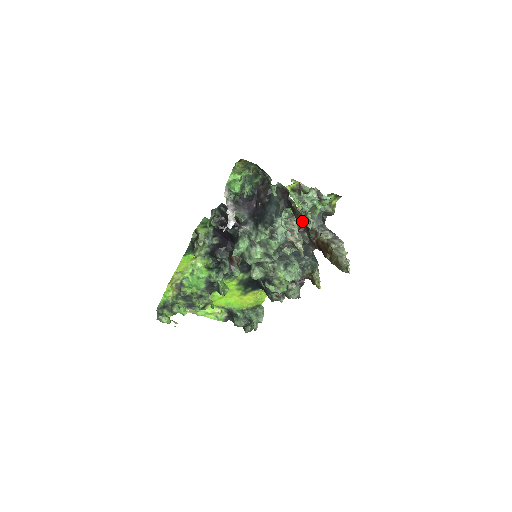
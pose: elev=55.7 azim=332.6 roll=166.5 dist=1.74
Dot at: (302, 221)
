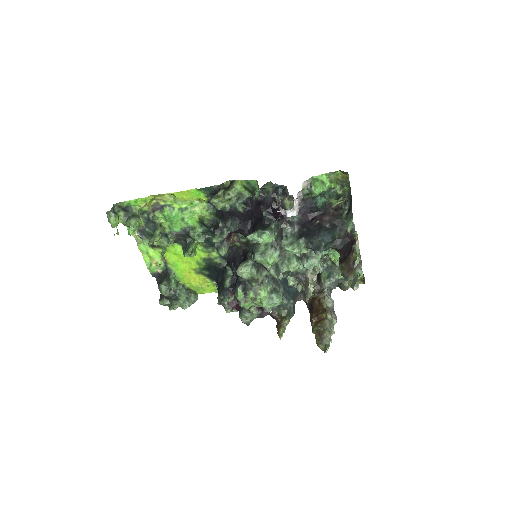
Dot at: (349, 275)
